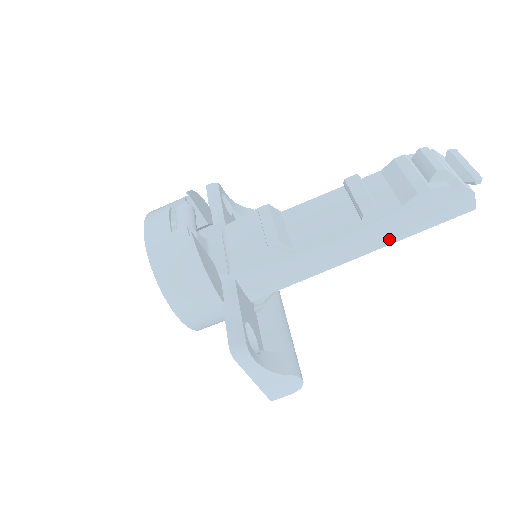
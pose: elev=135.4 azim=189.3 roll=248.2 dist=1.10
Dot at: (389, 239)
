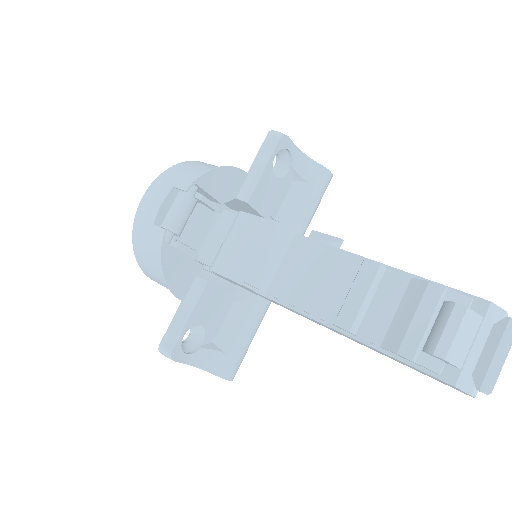
Dot at: occluded
